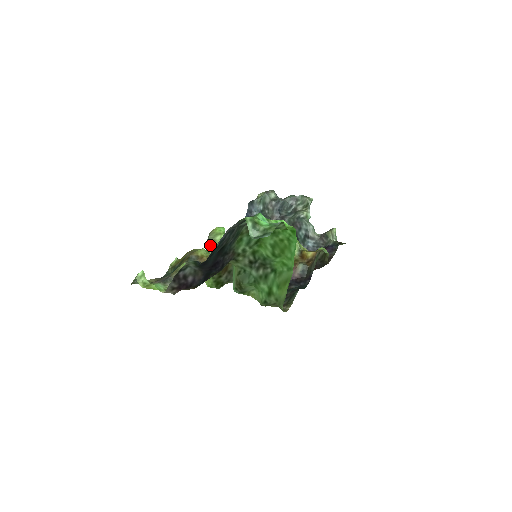
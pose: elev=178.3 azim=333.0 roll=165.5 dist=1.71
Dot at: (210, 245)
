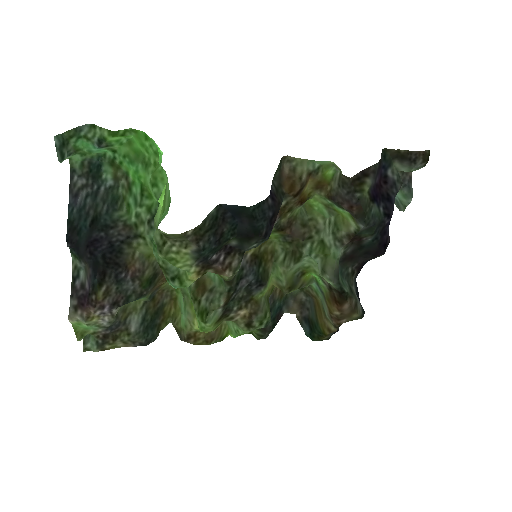
Dot at: occluded
